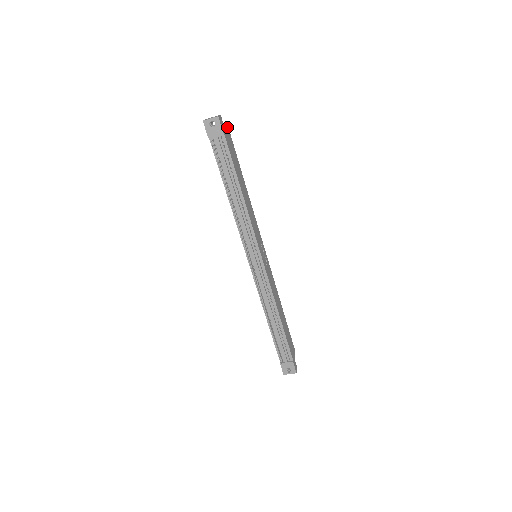
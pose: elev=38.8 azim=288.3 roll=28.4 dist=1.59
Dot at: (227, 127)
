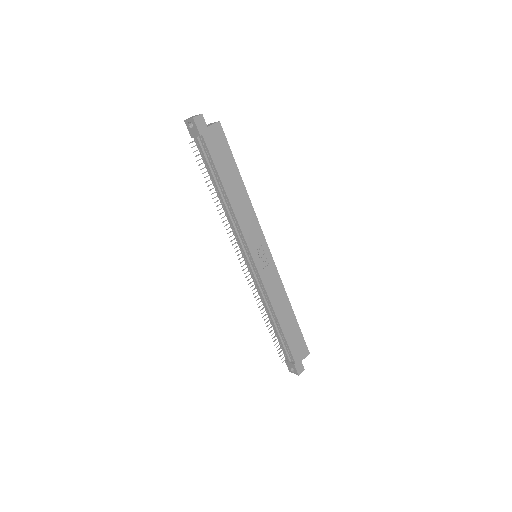
Dot at: (217, 123)
